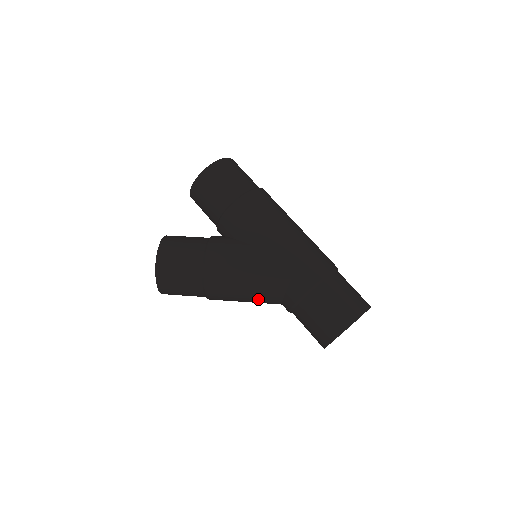
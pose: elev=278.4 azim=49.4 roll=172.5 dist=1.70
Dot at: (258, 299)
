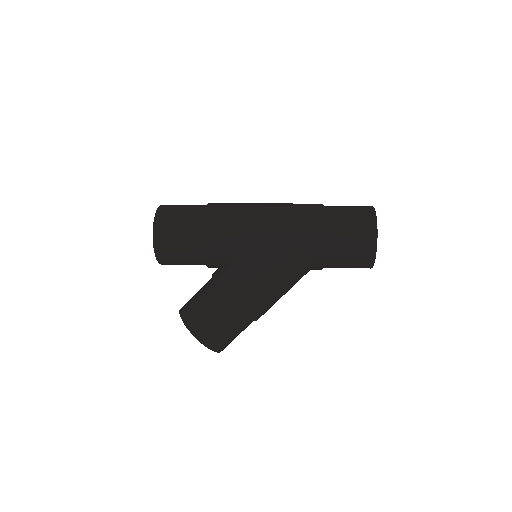
Dot at: (292, 285)
